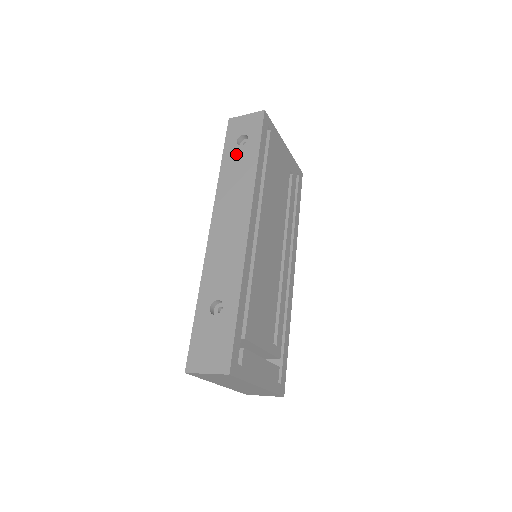
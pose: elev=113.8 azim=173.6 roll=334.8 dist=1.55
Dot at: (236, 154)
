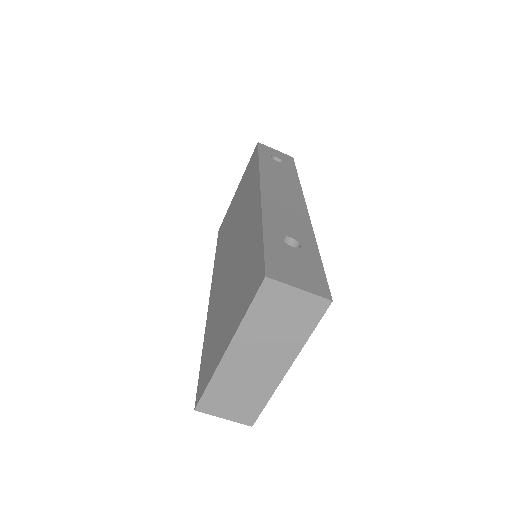
Dot at: (274, 162)
